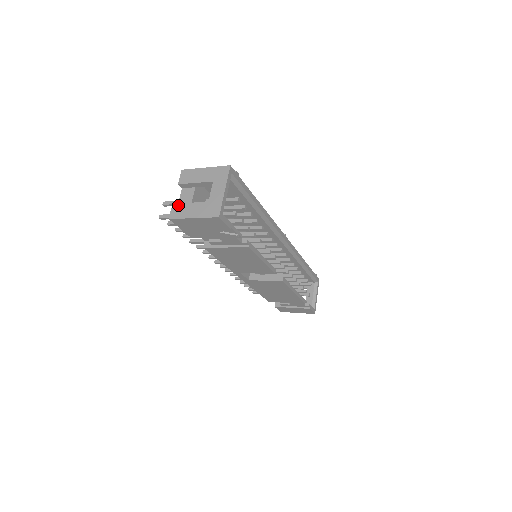
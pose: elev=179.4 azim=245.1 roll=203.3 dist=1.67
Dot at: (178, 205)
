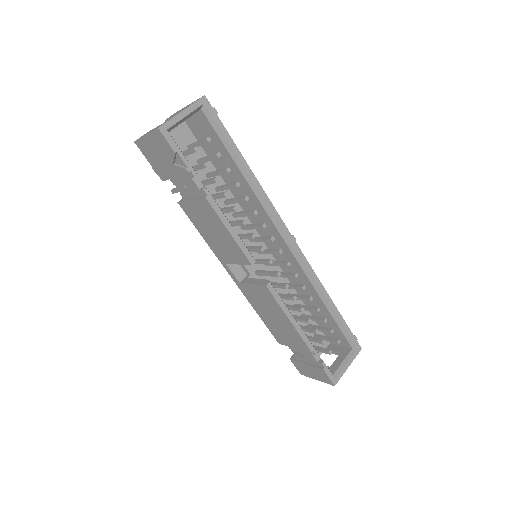
Dot at: (149, 131)
